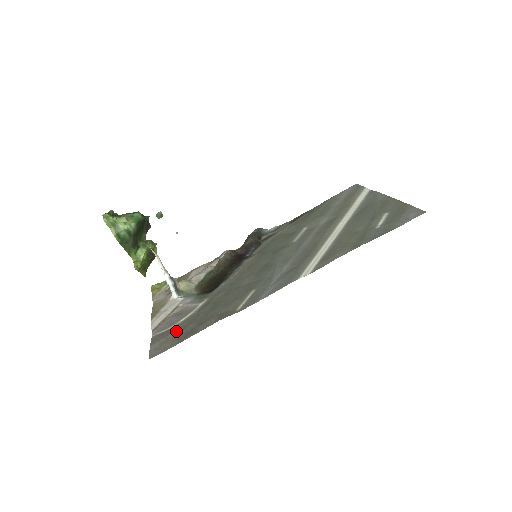
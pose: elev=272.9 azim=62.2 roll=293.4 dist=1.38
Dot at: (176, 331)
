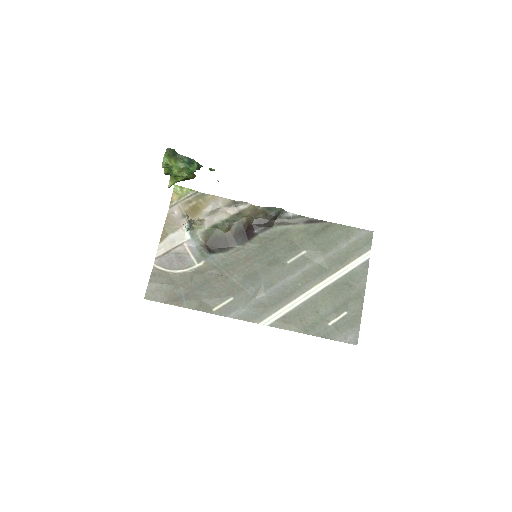
Dot at: (170, 285)
